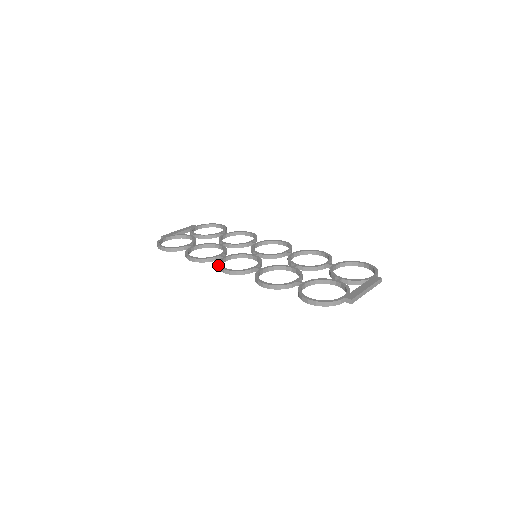
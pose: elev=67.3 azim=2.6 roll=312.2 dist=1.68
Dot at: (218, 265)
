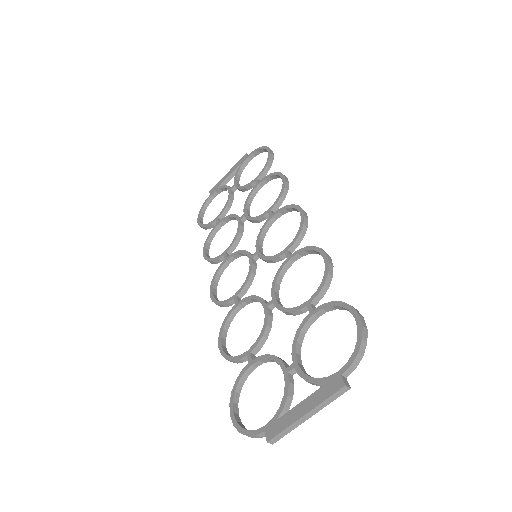
Dot at: occluded
